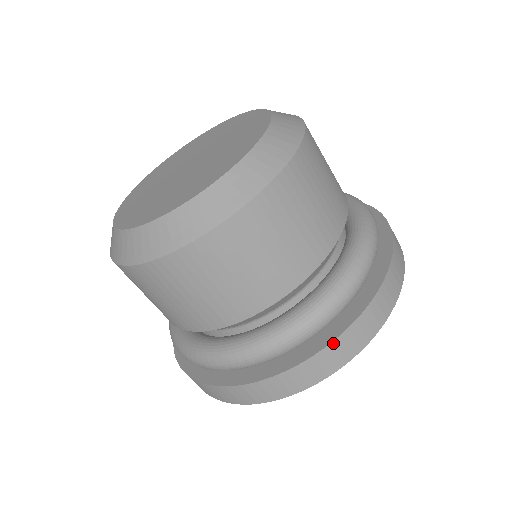
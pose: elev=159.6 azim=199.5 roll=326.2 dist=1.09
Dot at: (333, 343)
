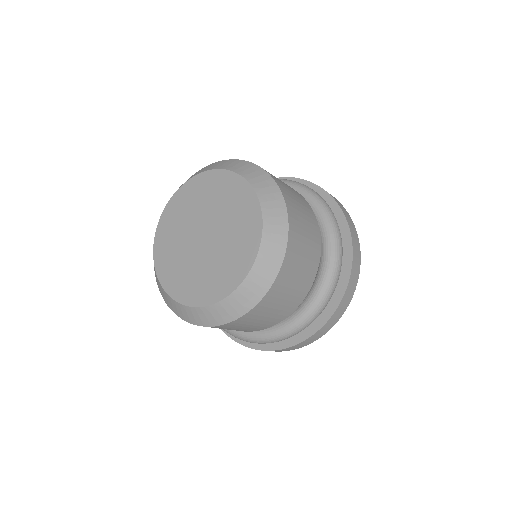
Dot at: (261, 350)
